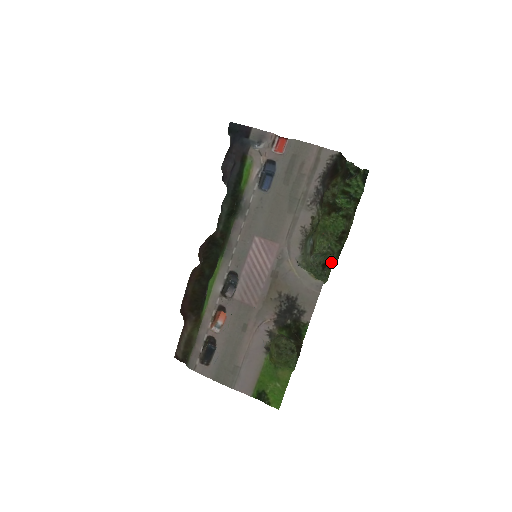
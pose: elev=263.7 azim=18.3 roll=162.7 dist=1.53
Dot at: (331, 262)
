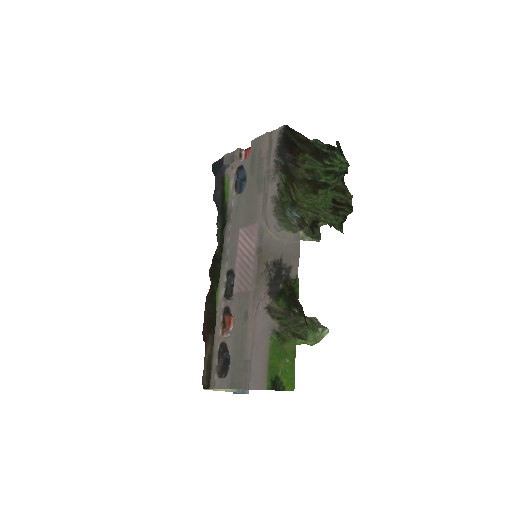
Dot at: (316, 220)
